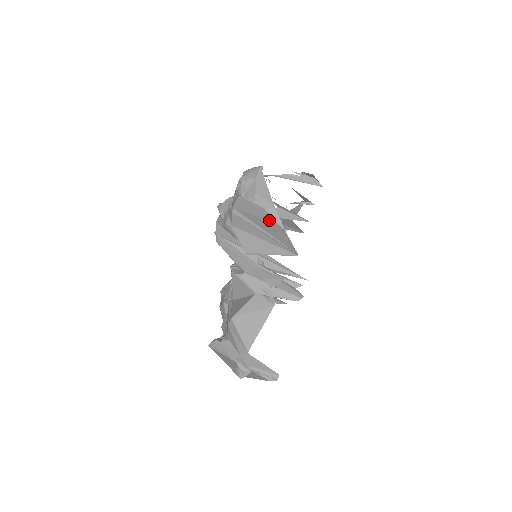
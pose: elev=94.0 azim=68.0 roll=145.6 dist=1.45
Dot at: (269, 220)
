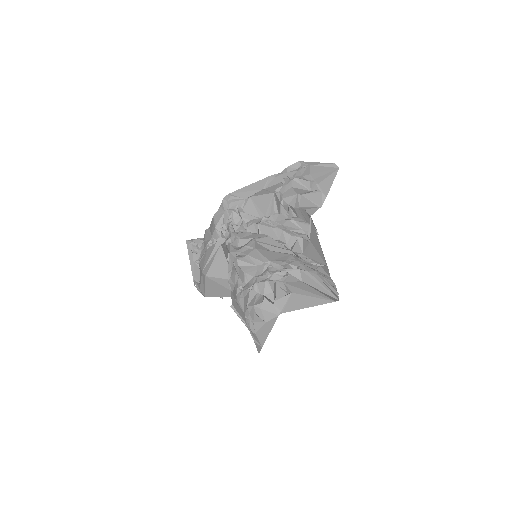
Dot at: occluded
